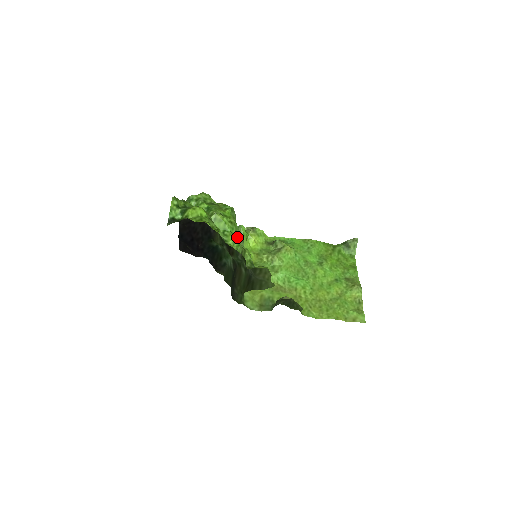
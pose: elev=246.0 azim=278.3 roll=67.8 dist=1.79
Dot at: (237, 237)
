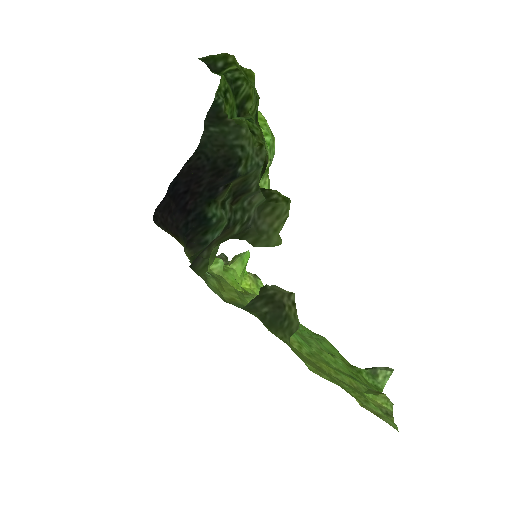
Dot at: occluded
